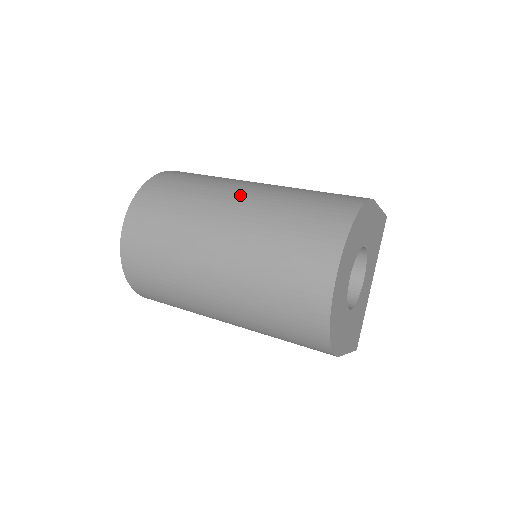
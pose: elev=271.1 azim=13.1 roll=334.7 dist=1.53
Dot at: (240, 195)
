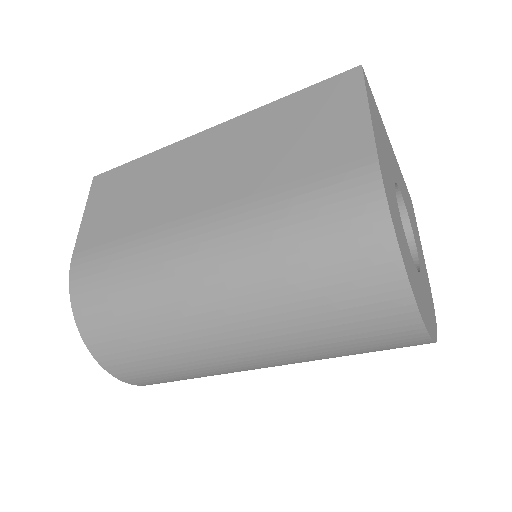
Dot at: (215, 307)
